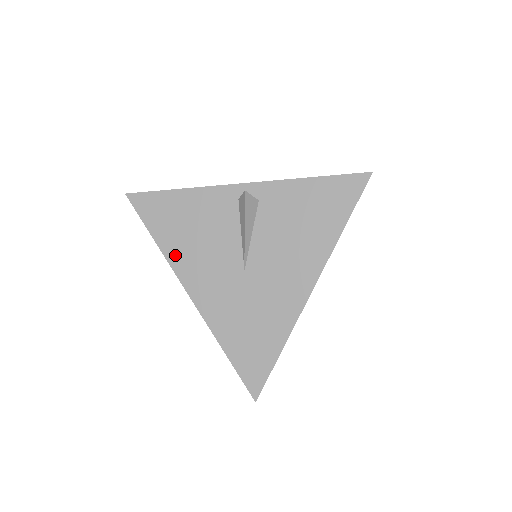
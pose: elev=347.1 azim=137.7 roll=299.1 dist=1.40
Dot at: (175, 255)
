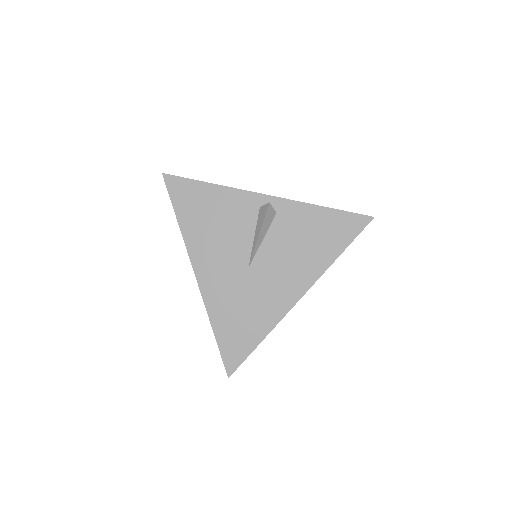
Dot at: (192, 238)
